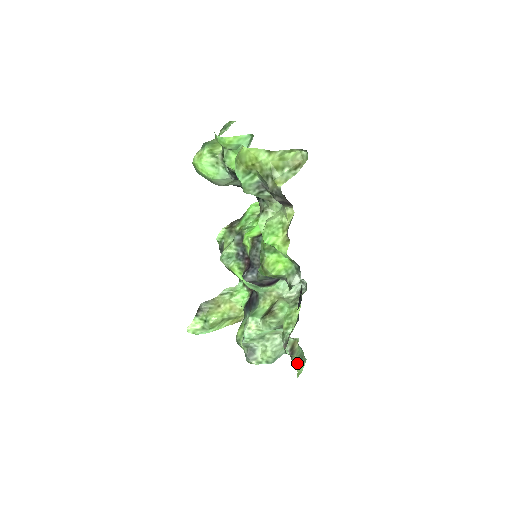
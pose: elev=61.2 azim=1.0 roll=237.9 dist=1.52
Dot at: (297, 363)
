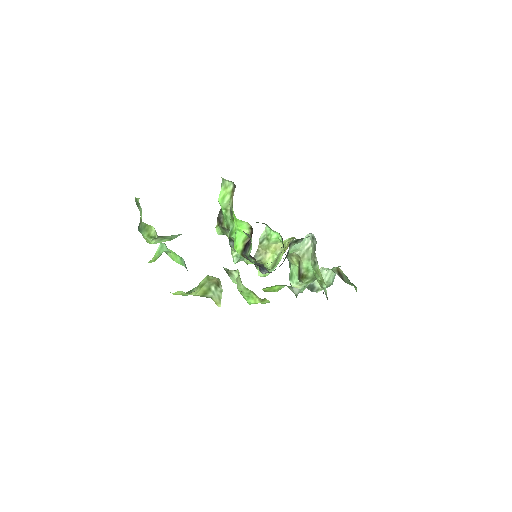
Dot at: (350, 284)
